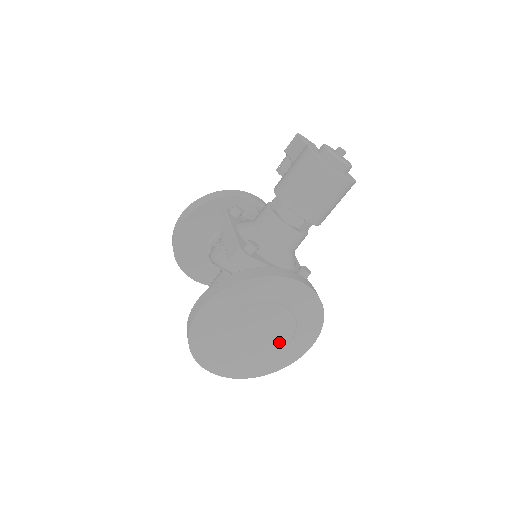
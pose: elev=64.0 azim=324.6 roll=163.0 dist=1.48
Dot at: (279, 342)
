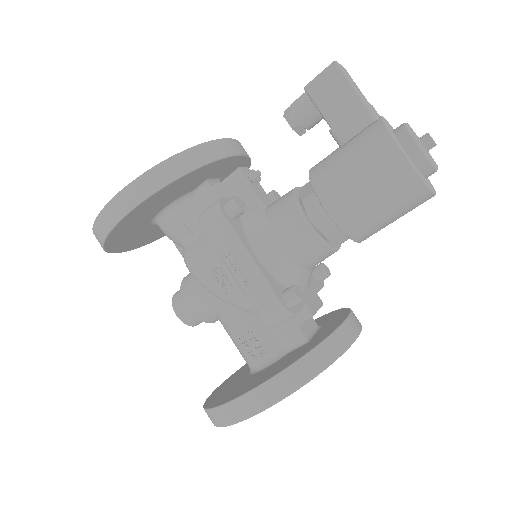
Dot at: occluded
